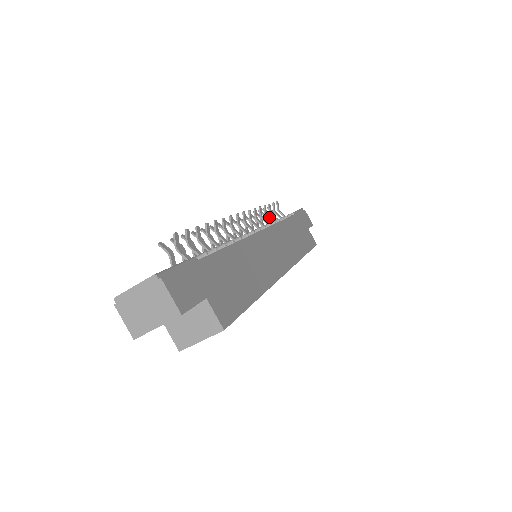
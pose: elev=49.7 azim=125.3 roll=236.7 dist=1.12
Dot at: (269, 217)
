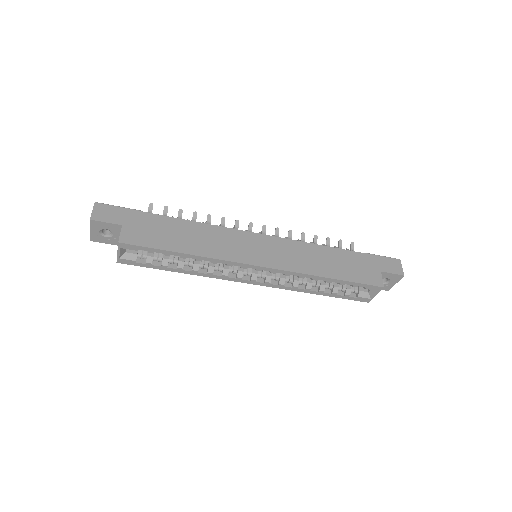
Dot at: occluded
